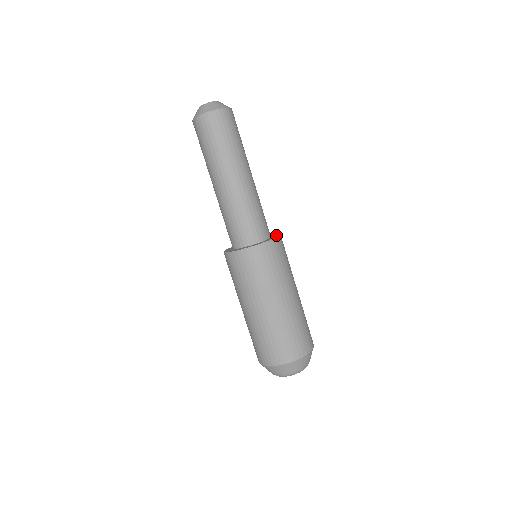
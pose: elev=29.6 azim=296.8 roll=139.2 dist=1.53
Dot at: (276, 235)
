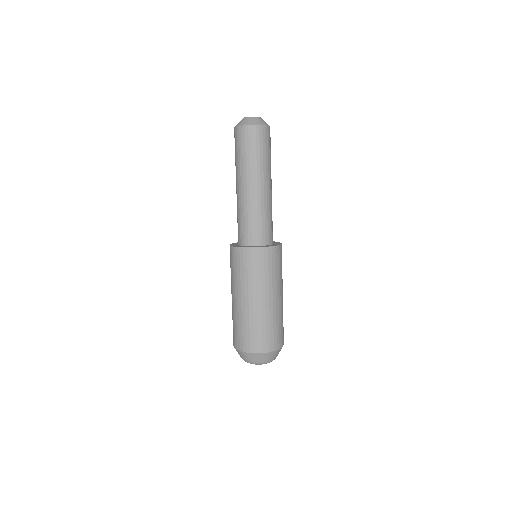
Dot at: (276, 242)
